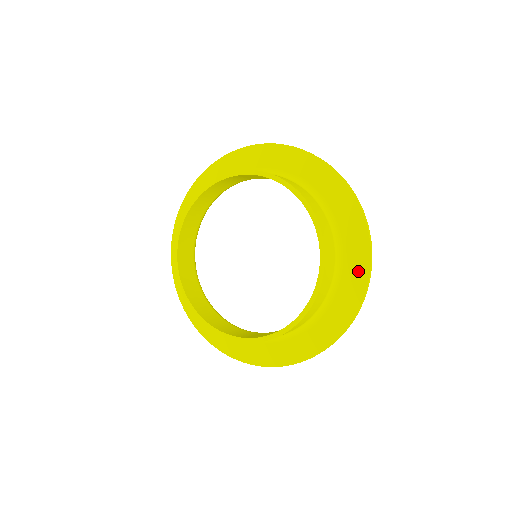
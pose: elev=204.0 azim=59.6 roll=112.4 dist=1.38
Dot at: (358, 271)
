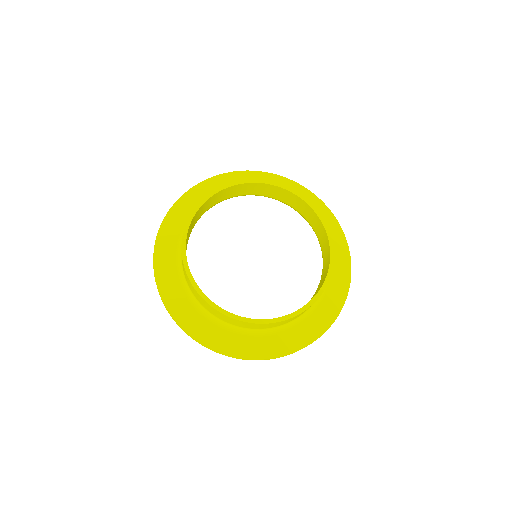
Dot at: (331, 309)
